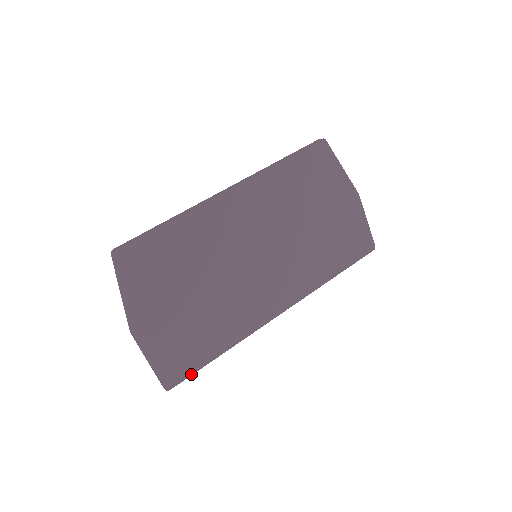
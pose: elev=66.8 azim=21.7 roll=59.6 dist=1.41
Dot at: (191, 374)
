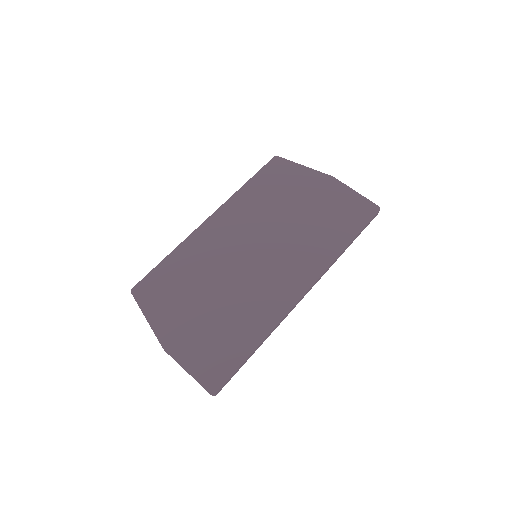
Dot at: (232, 373)
